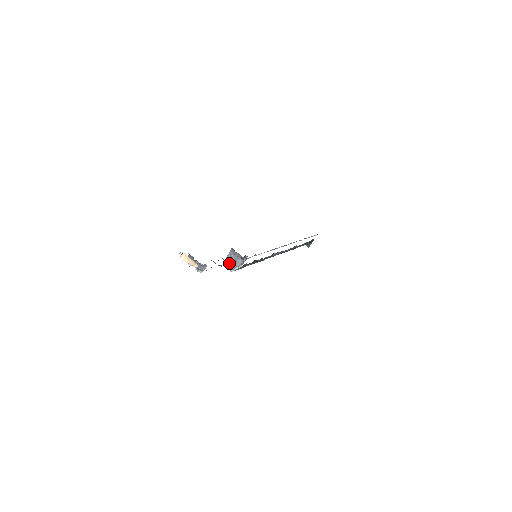
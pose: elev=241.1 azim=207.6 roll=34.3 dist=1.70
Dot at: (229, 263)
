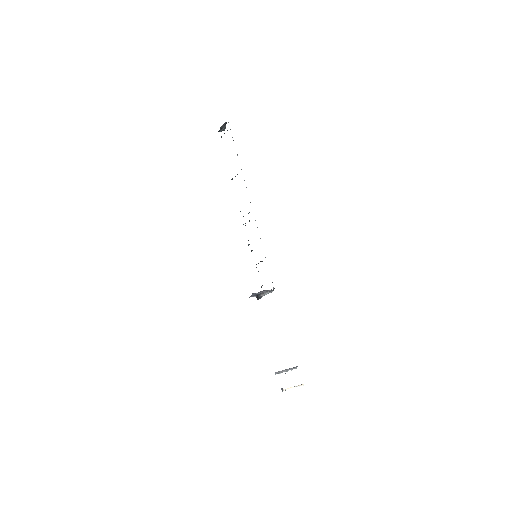
Dot at: occluded
